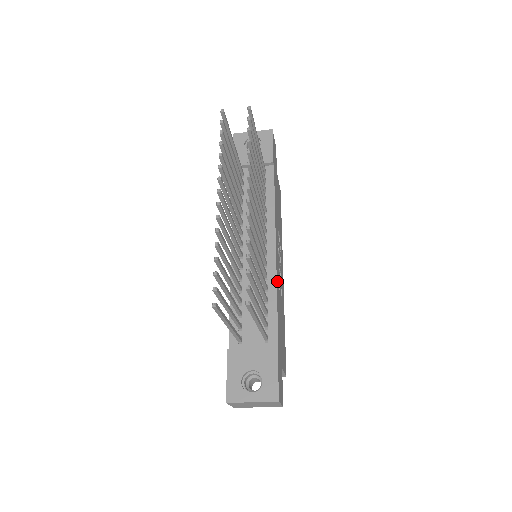
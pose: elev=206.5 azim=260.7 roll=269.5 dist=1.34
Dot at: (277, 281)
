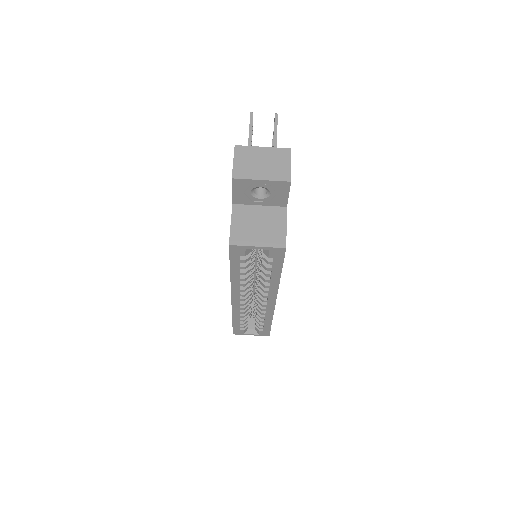
Dot at: occluded
